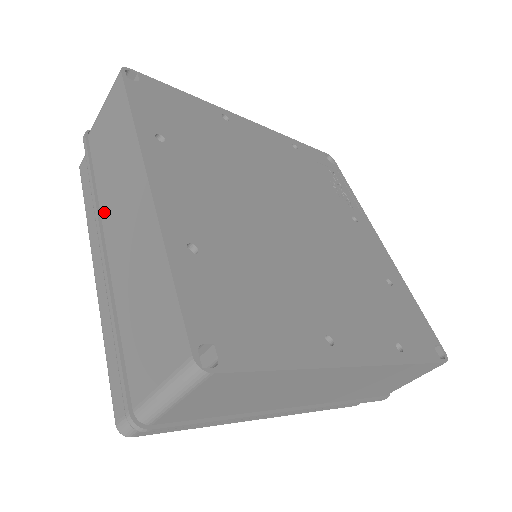
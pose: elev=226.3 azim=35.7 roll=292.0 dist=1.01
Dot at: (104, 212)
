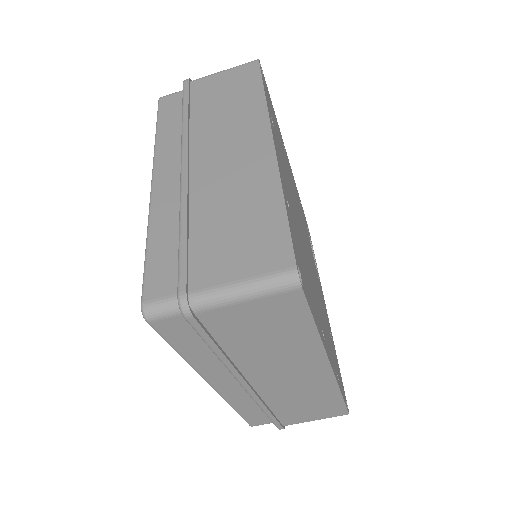
Dot at: (196, 141)
